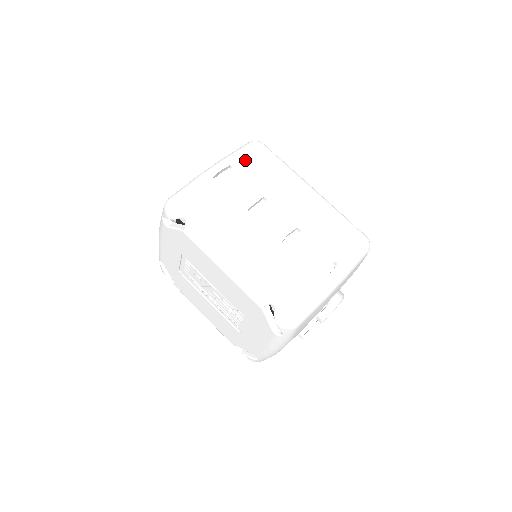
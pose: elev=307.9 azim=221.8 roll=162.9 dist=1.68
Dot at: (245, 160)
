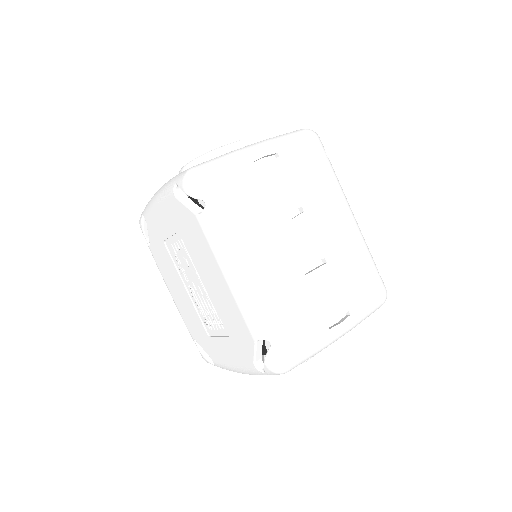
Dot at: (295, 153)
